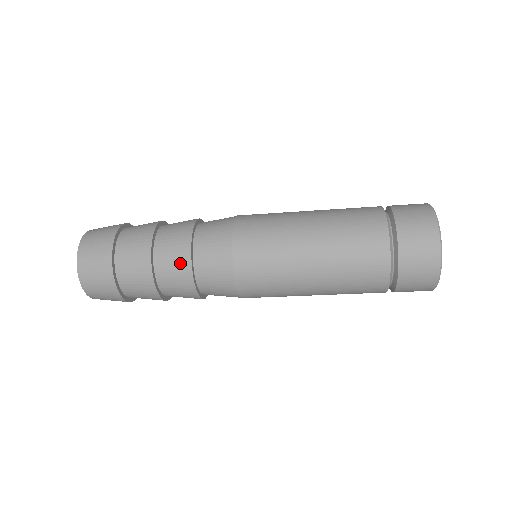
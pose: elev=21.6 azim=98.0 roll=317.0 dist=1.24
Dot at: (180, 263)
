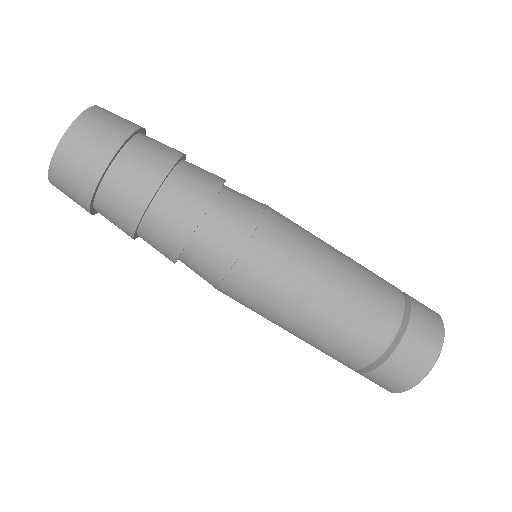
Dot at: (194, 202)
